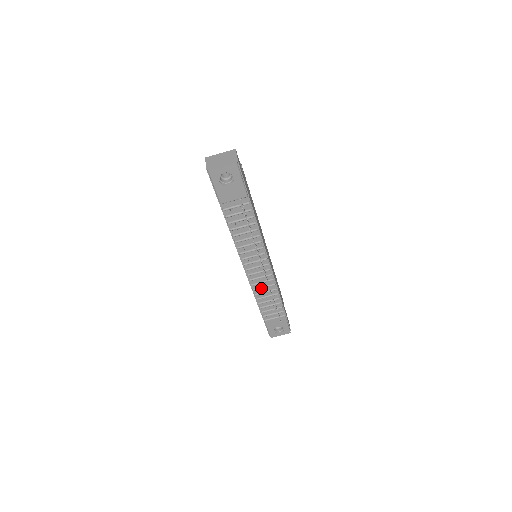
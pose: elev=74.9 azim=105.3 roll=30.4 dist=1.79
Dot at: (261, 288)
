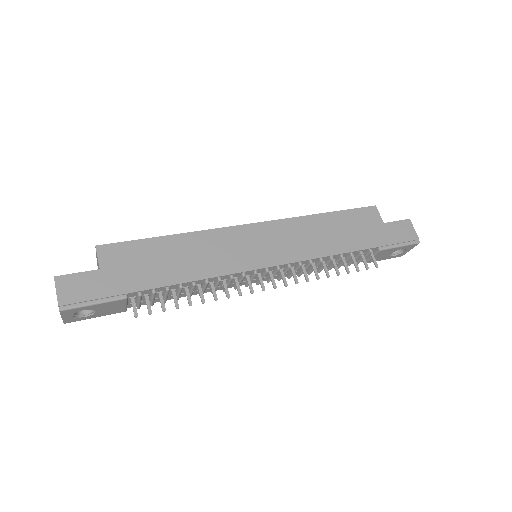
Dot at: occluded
